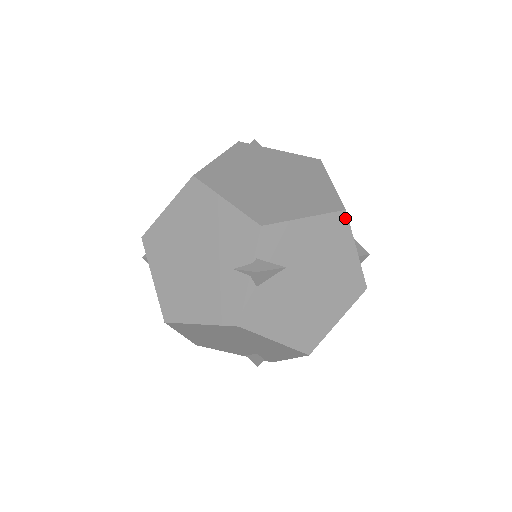
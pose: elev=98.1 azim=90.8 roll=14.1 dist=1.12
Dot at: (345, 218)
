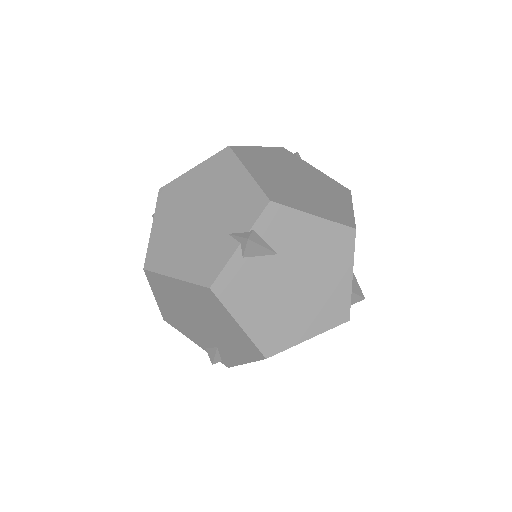
Dot at: (352, 237)
